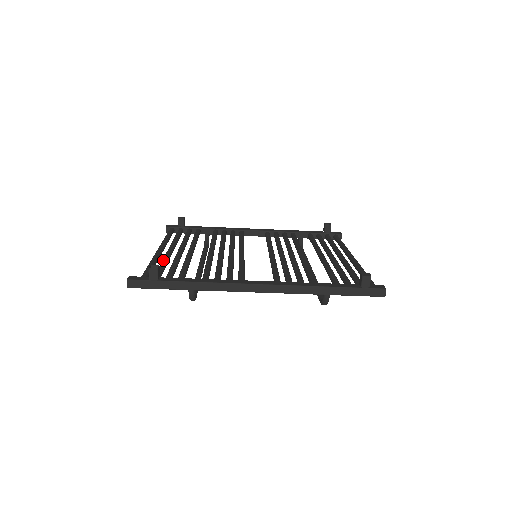
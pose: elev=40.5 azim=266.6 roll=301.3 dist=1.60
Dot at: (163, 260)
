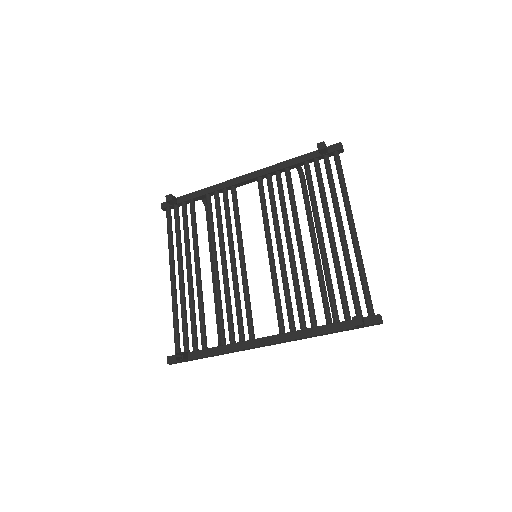
Dot at: (181, 308)
